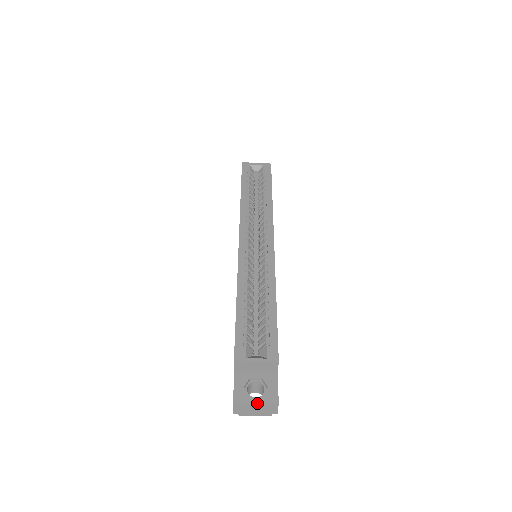
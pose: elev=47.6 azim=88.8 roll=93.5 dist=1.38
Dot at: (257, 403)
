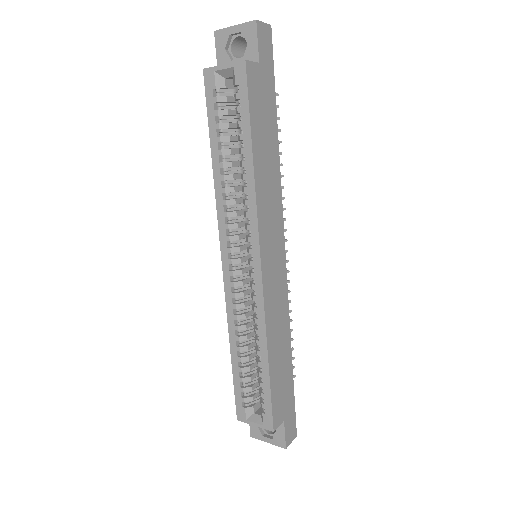
Dot at: occluded
